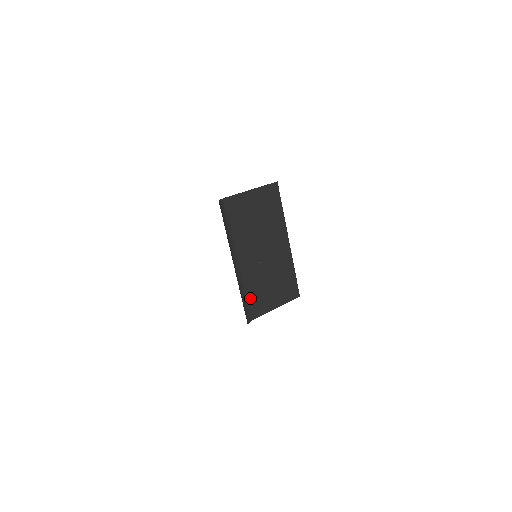
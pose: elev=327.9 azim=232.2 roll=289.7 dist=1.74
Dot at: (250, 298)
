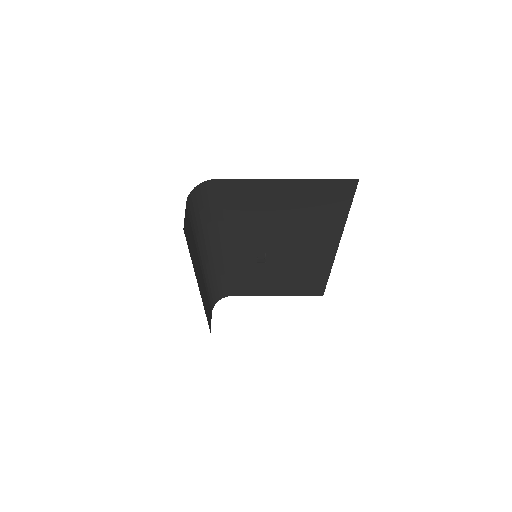
Dot at: (233, 281)
